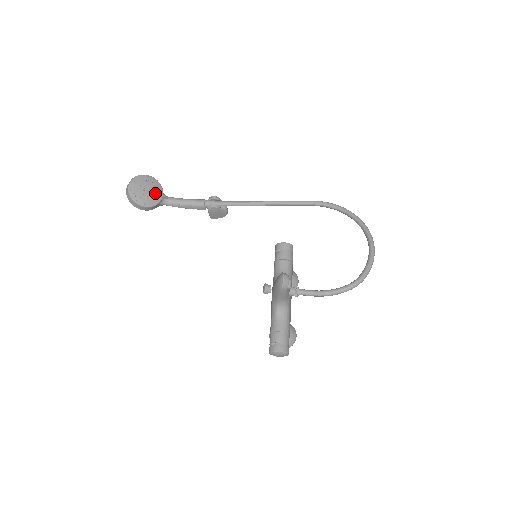
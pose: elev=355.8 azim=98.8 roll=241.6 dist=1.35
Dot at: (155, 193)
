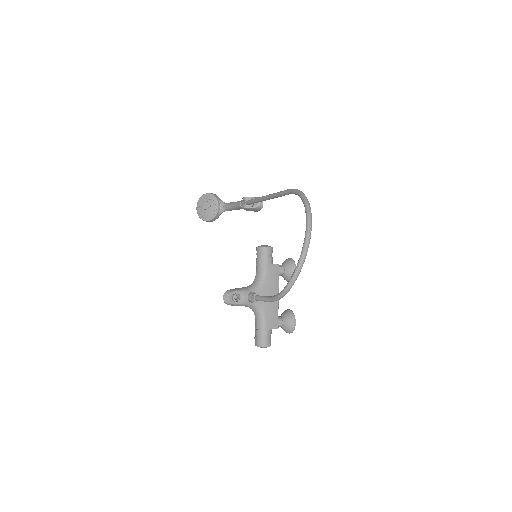
Dot at: (212, 207)
